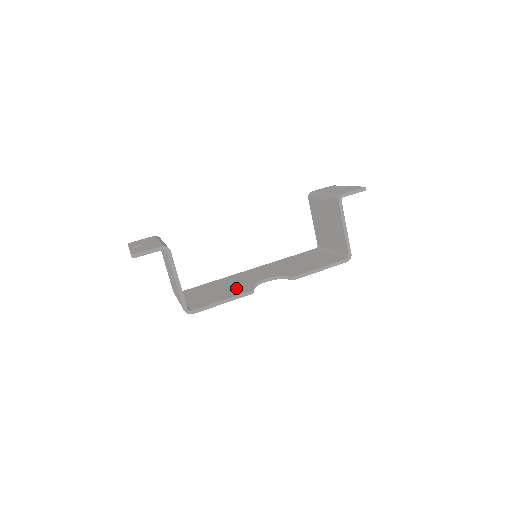
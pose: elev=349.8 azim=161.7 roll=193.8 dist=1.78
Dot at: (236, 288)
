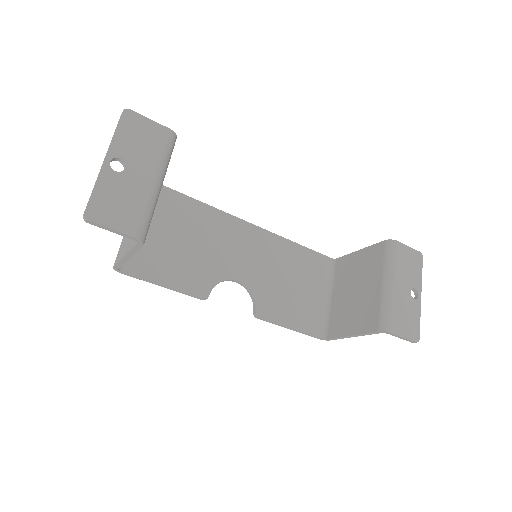
Dot at: (199, 267)
